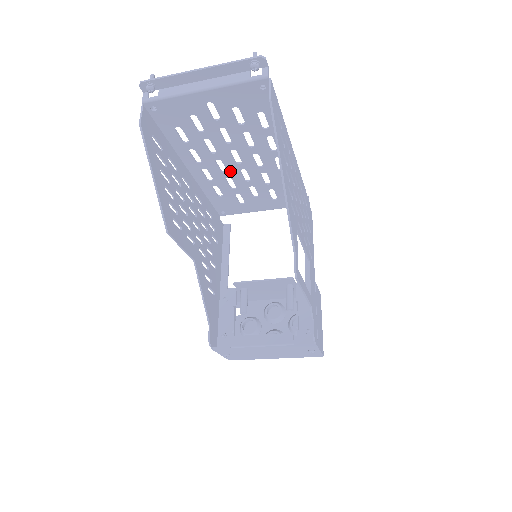
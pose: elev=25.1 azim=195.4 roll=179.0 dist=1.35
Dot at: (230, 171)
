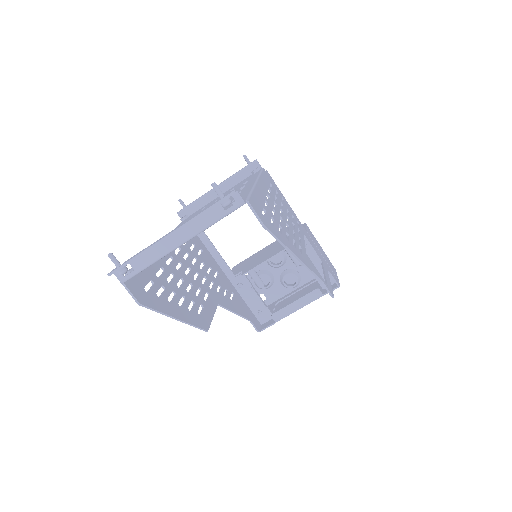
Dot at: occluded
